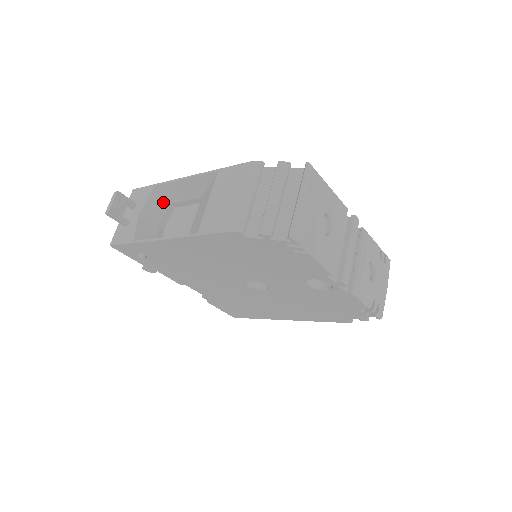
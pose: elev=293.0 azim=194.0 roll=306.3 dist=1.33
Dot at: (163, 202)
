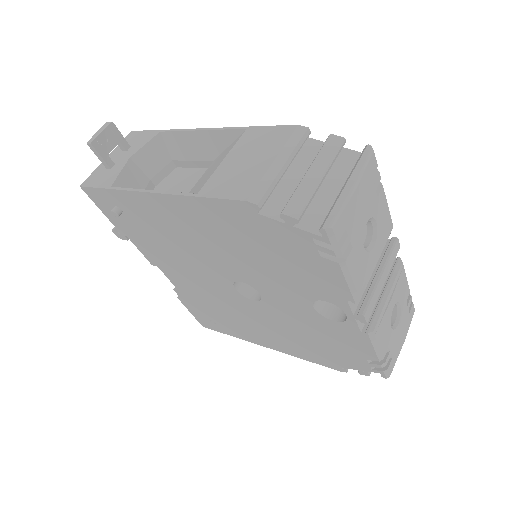
Dot at: (164, 155)
